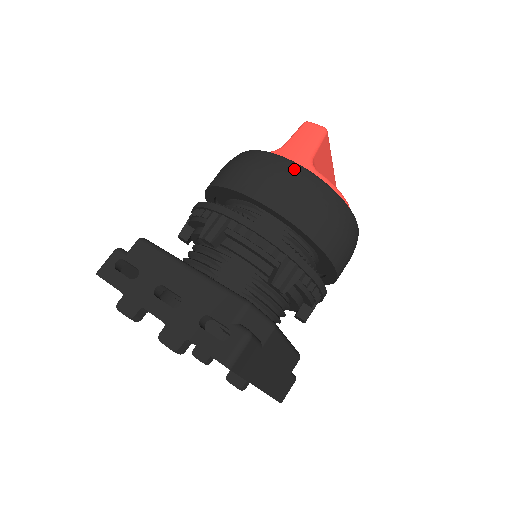
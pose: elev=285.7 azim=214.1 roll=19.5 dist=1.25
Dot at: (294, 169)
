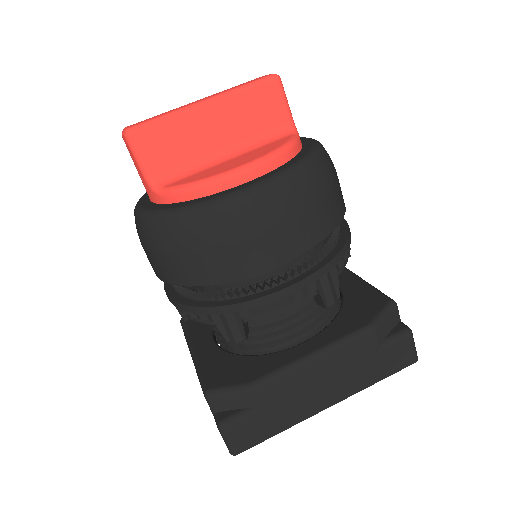
Dot at: (141, 226)
